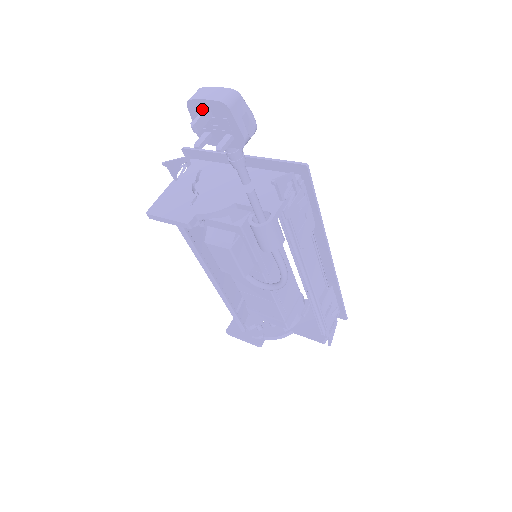
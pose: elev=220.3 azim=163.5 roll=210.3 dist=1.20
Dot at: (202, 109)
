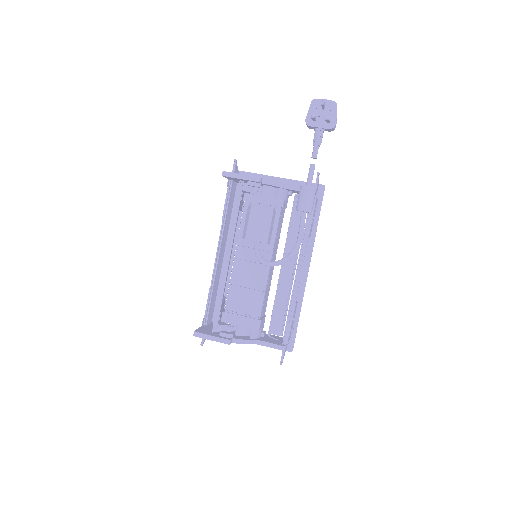
Dot at: (320, 104)
